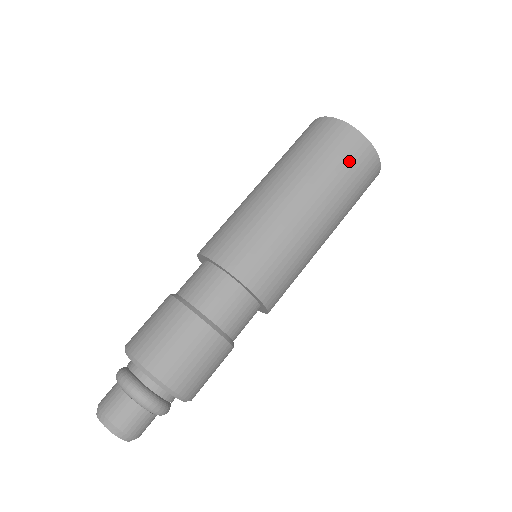
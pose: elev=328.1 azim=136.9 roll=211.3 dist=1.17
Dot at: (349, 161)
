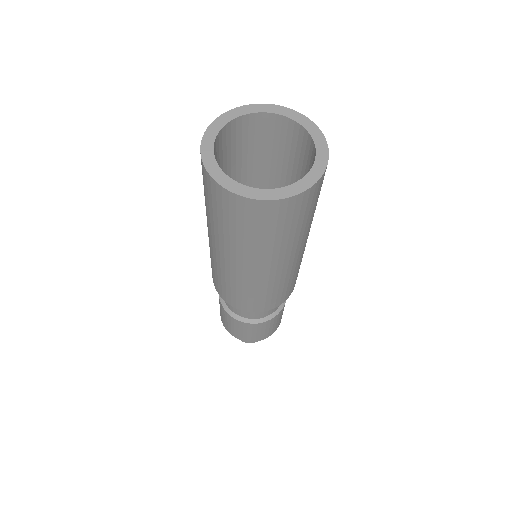
Dot at: (261, 226)
